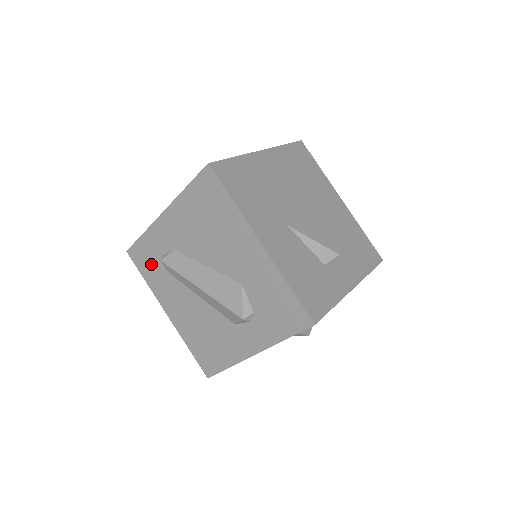
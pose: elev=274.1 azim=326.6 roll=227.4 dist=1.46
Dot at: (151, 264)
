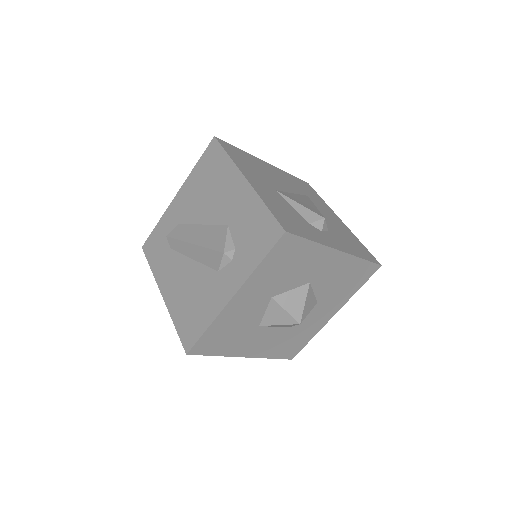
Dot at: (159, 248)
